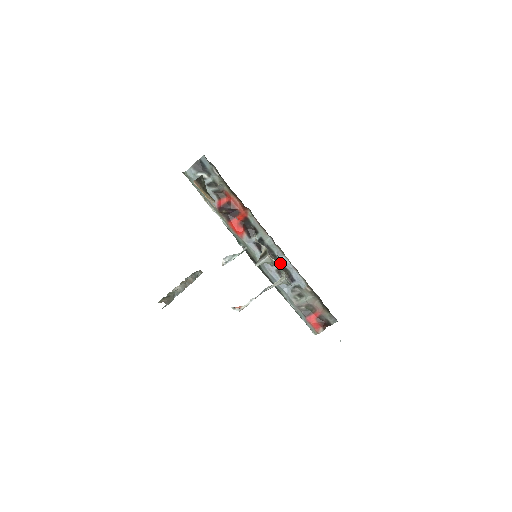
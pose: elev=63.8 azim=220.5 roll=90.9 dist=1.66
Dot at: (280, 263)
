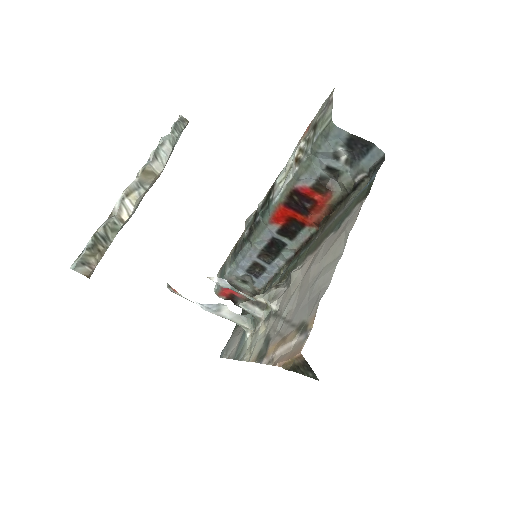
Dot at: (267, 265)
